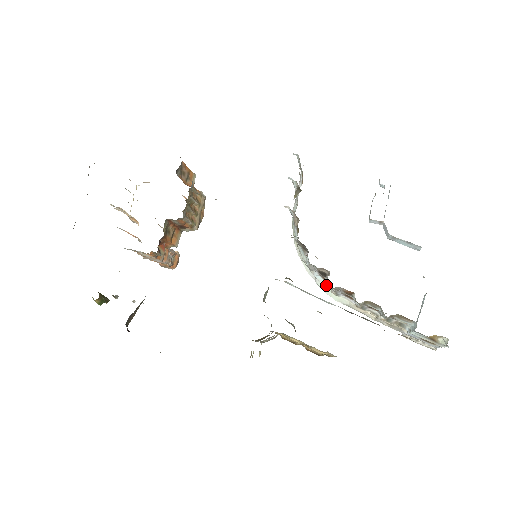
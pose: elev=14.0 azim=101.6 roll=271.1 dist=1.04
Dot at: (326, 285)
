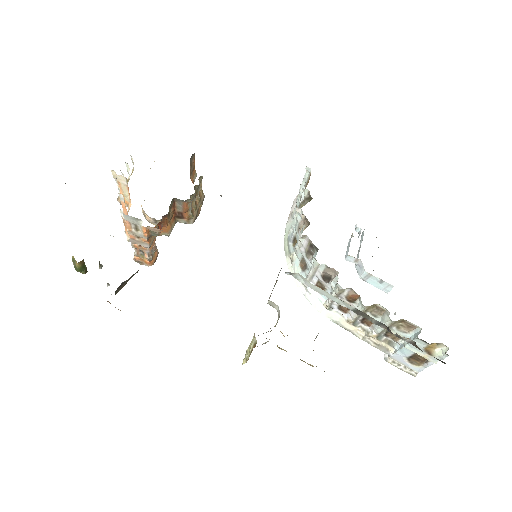
Dot at: (319, 298)
